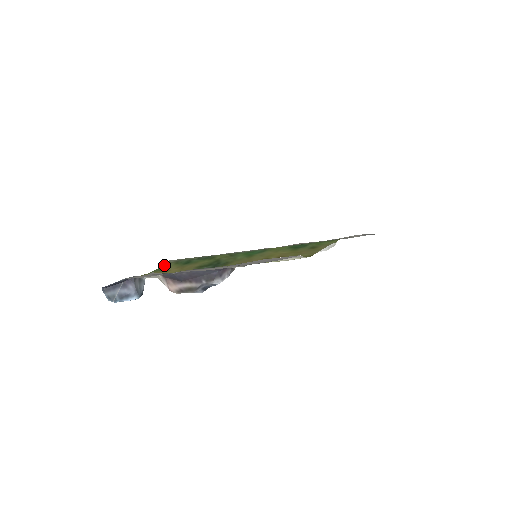
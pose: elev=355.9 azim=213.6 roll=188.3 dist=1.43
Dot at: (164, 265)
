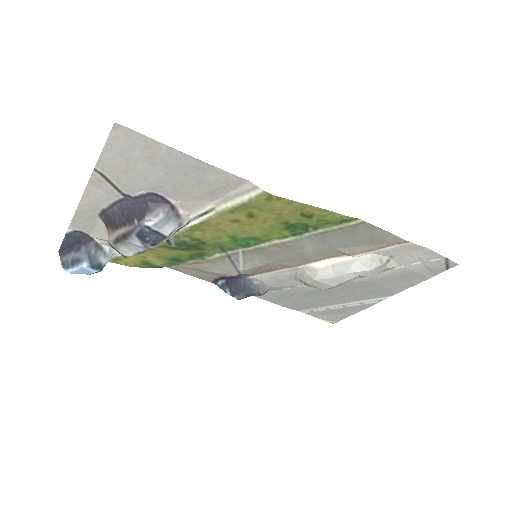
Dot at: (155, 267)
